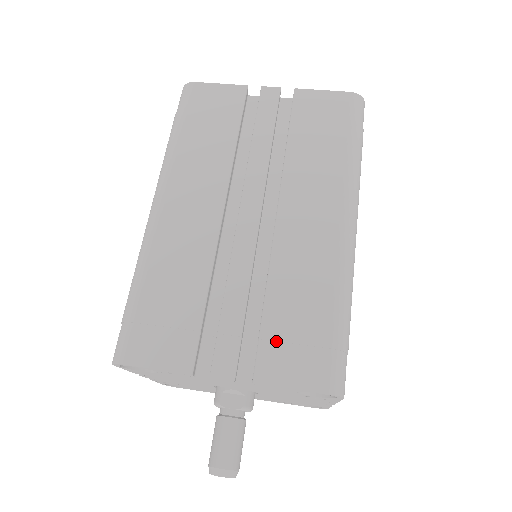
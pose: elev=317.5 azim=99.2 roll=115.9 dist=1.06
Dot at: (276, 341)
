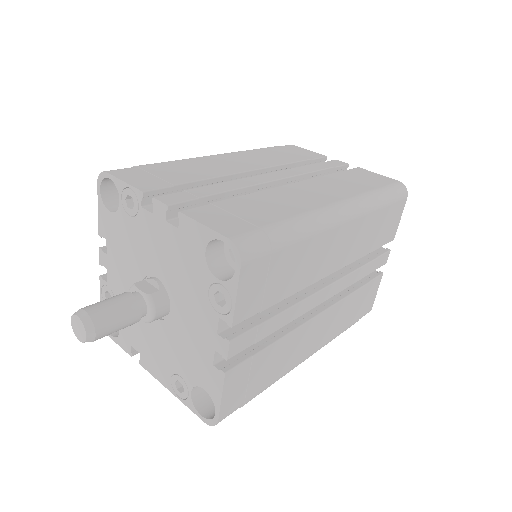
Dot at: (222, 209)
